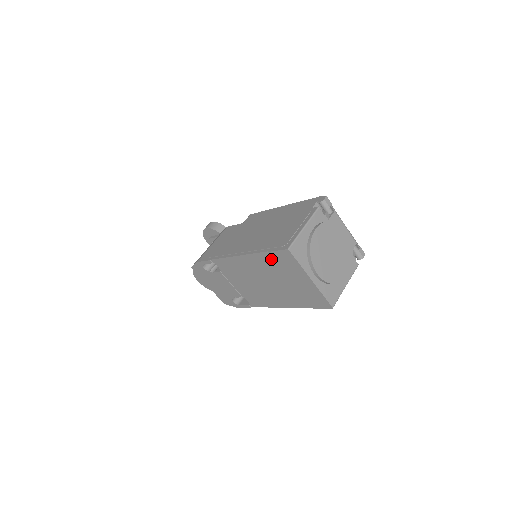
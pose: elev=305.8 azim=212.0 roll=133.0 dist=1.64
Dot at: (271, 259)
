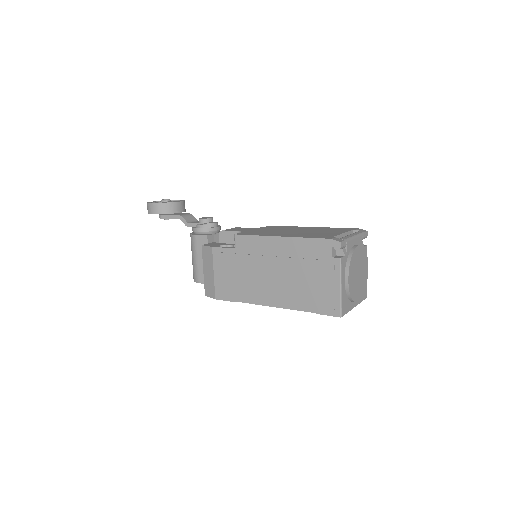
Dot at: occluded
